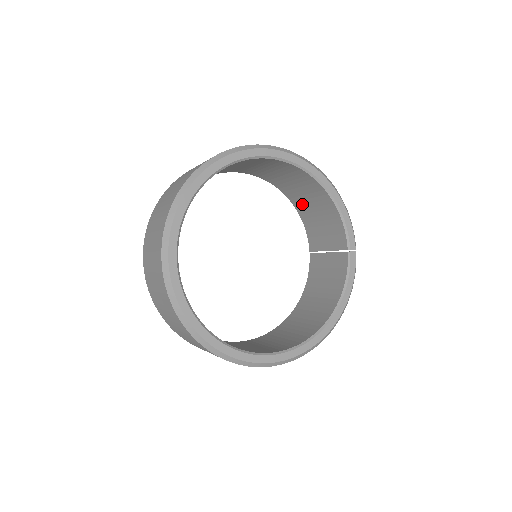
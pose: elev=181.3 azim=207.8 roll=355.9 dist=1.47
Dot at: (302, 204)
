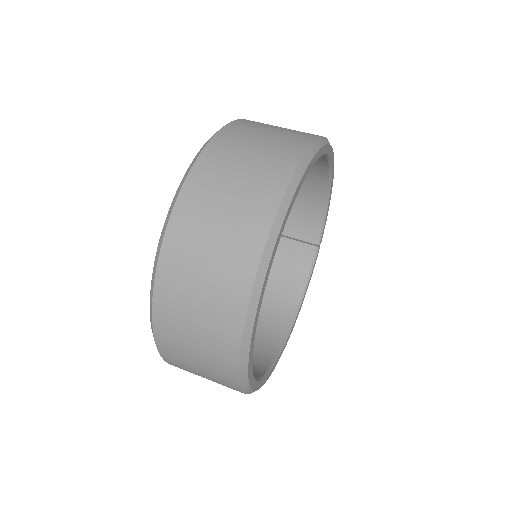
Dot at: occluded
